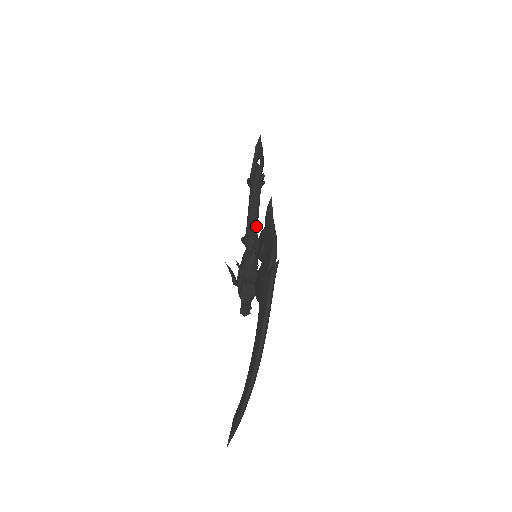
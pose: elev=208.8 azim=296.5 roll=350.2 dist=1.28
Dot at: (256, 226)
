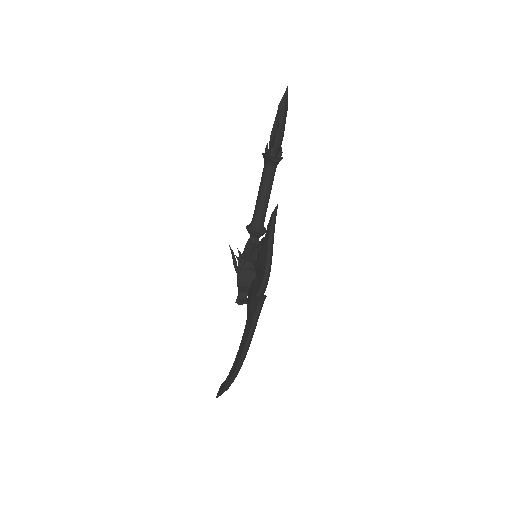
Dot at: (263, 215)
